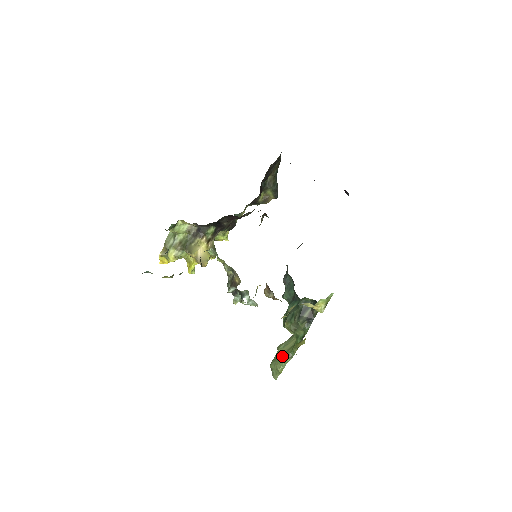
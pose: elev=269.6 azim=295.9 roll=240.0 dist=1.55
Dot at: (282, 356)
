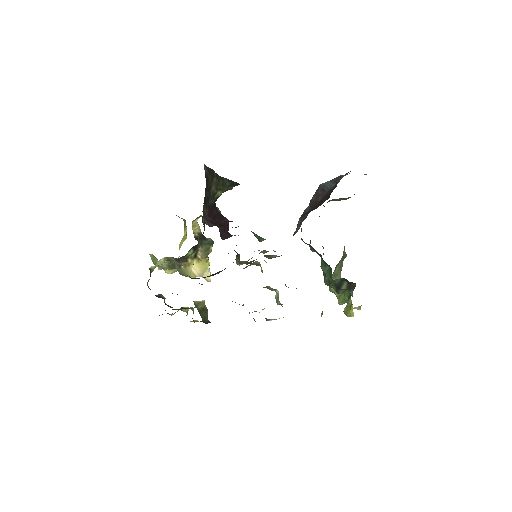
Dot at: (337, 298)
